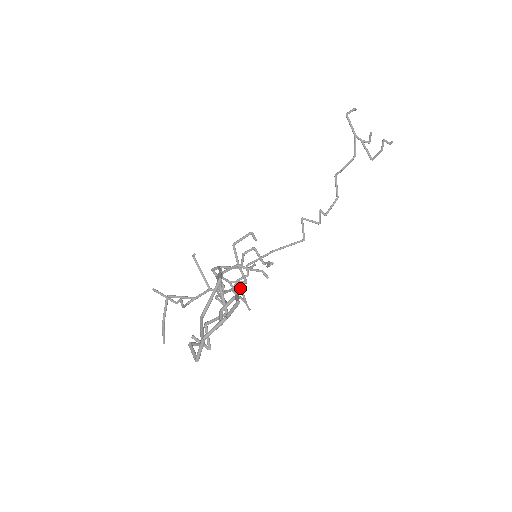
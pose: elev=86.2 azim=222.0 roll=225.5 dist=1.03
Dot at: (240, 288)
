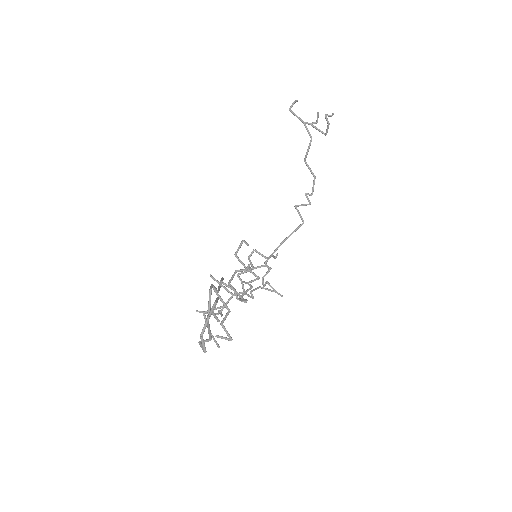
Dot at: (266, 283)
